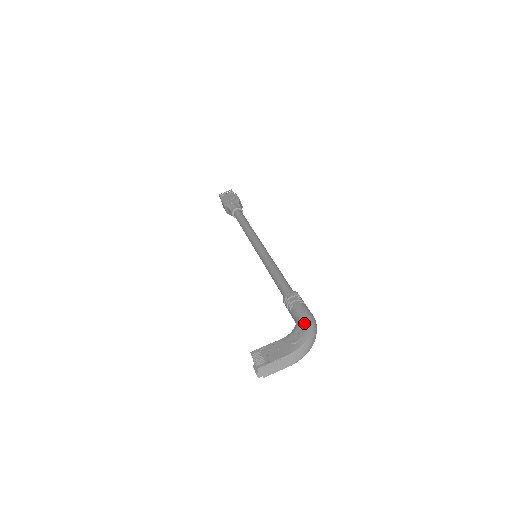
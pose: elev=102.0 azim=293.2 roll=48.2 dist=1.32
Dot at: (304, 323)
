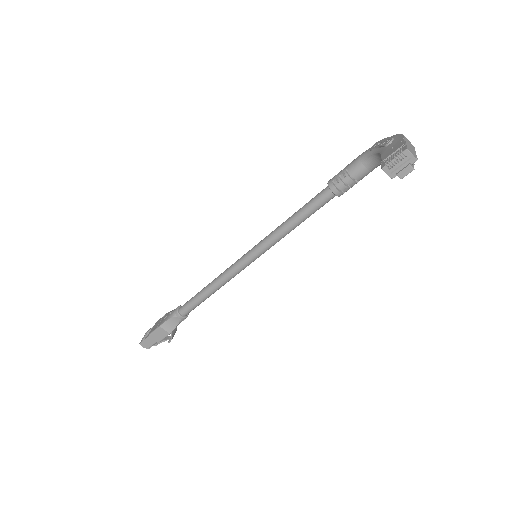
Dot at: (374, 145)
